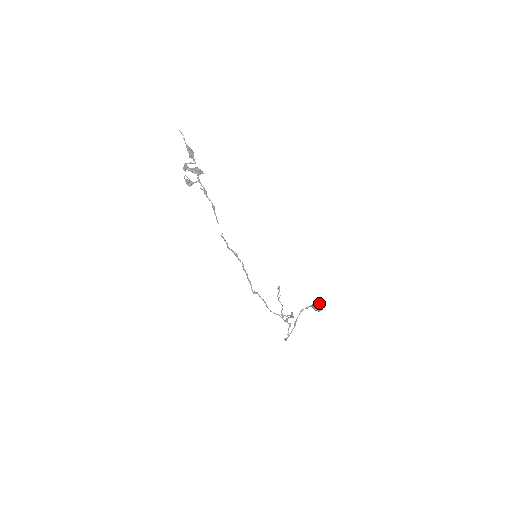
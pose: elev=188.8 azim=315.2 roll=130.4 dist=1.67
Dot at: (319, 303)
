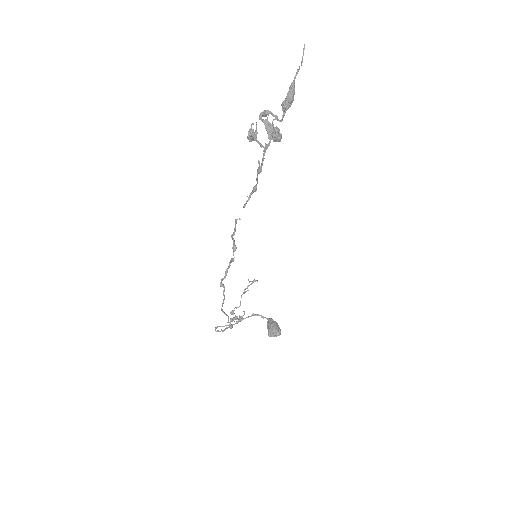
Dot at: (276, 328)
